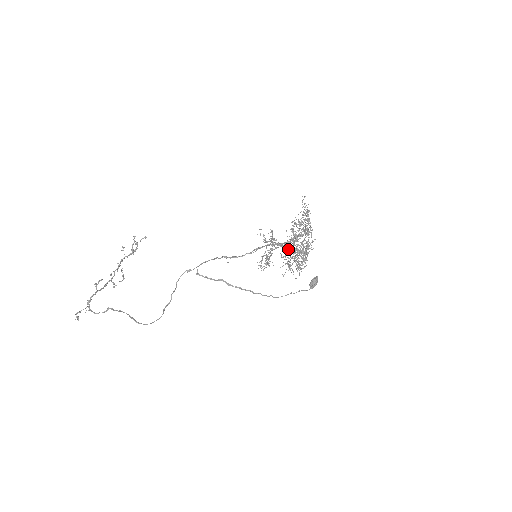
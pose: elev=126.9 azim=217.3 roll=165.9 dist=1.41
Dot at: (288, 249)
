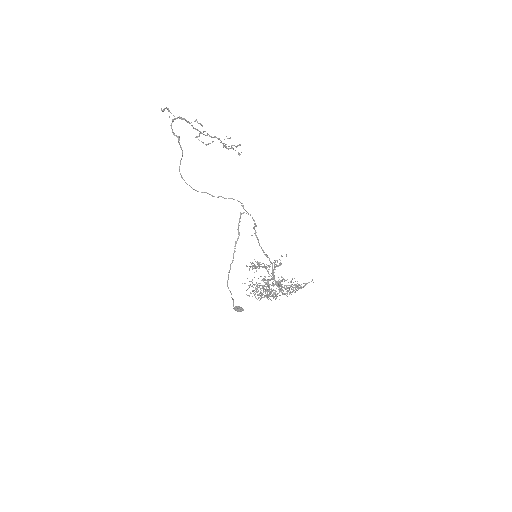
Dot at: (268, 281)
